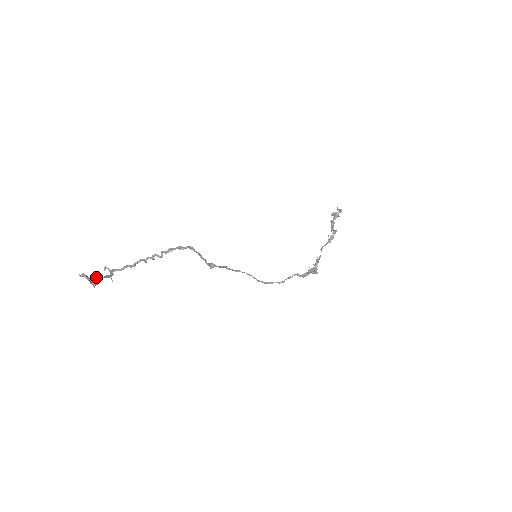
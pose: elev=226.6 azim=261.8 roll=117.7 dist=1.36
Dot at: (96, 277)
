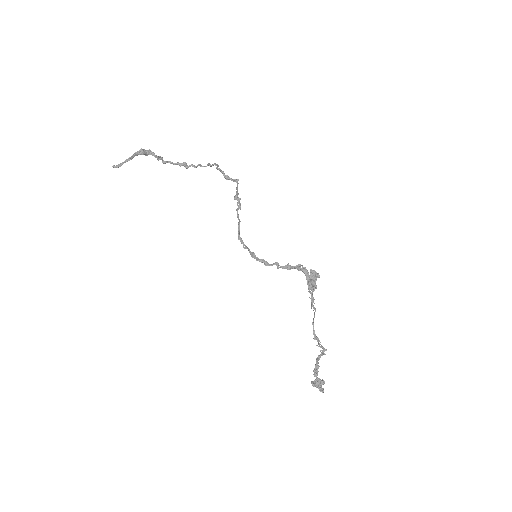
Dot at: (147, 153)
